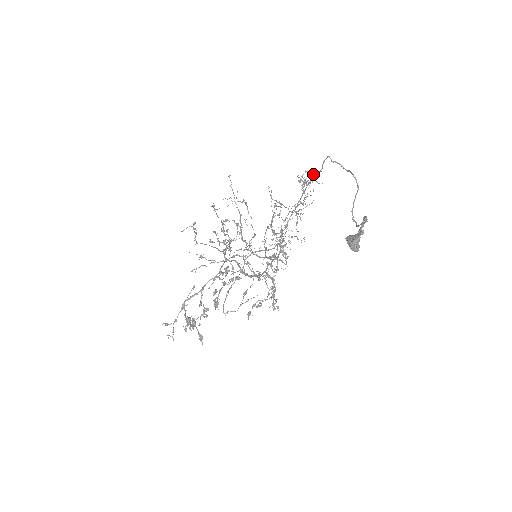
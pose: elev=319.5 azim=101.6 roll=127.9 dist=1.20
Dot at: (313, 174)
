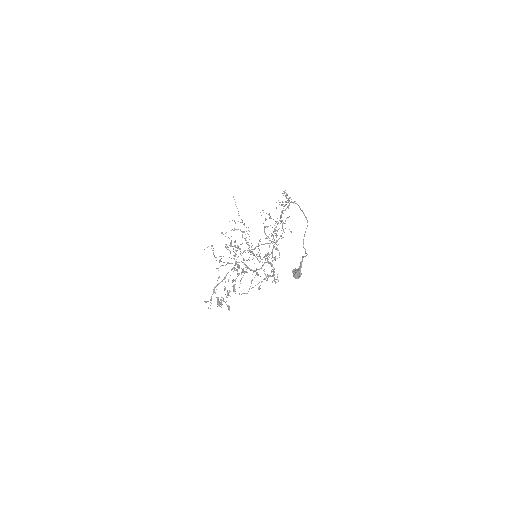
Dot at: (286, 201)
